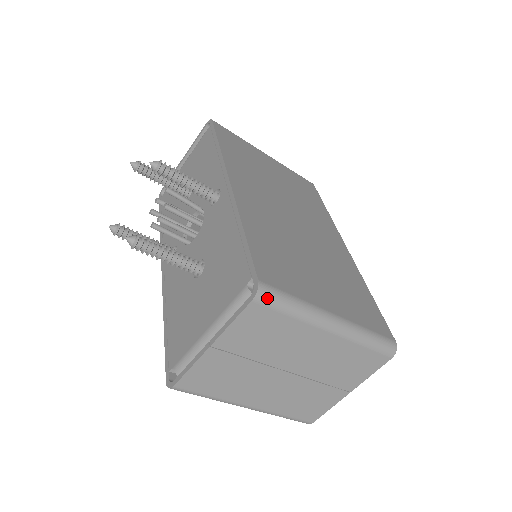
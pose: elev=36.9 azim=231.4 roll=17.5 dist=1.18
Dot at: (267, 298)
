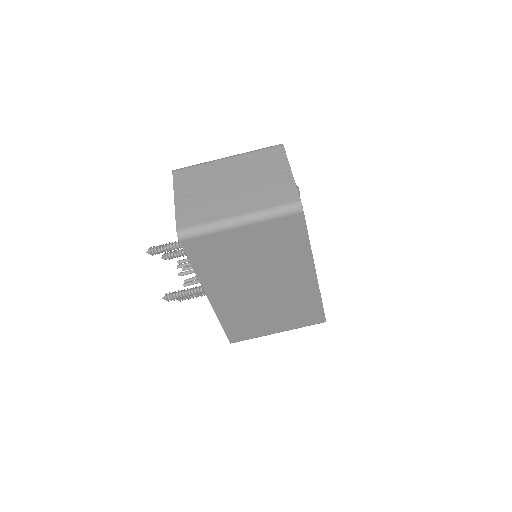
Dot at: (180, 169)
